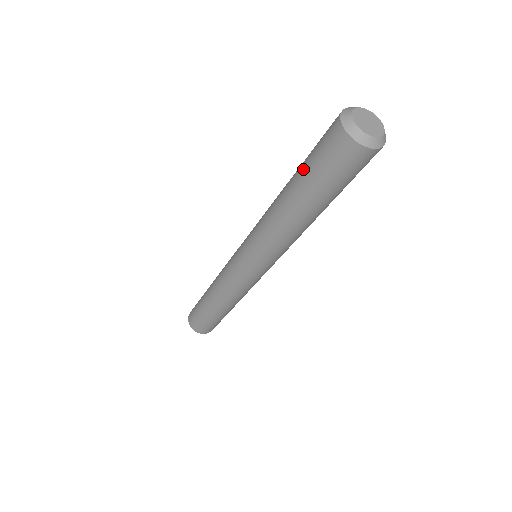
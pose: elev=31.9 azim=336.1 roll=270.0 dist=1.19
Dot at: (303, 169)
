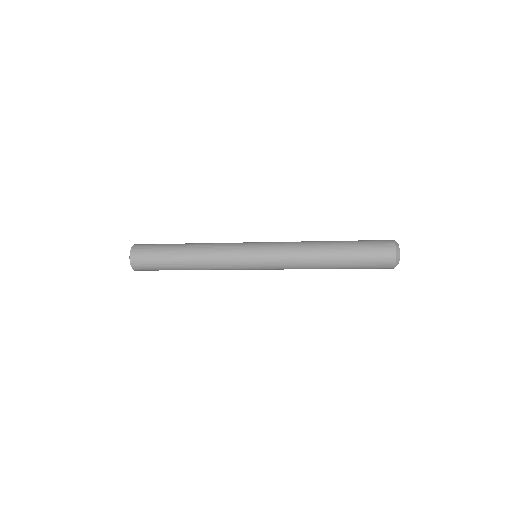
Dot at: (354, 243)
